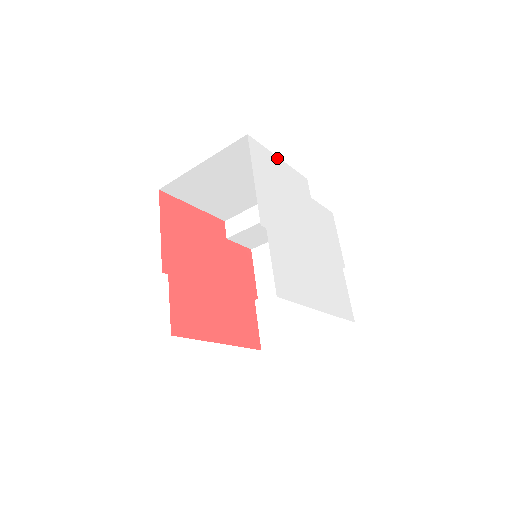
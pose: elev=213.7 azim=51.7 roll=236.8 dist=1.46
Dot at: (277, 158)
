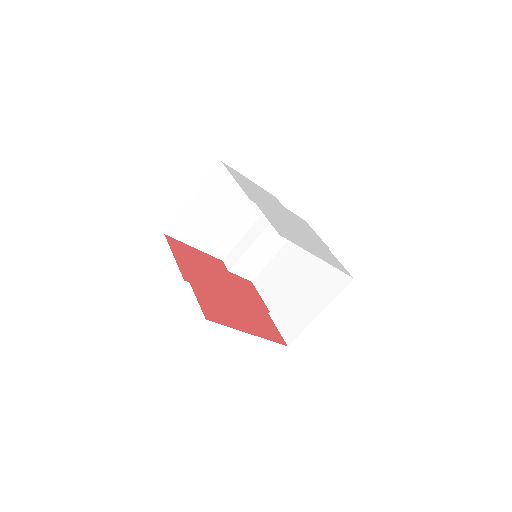
Dot at: (248, 179)
